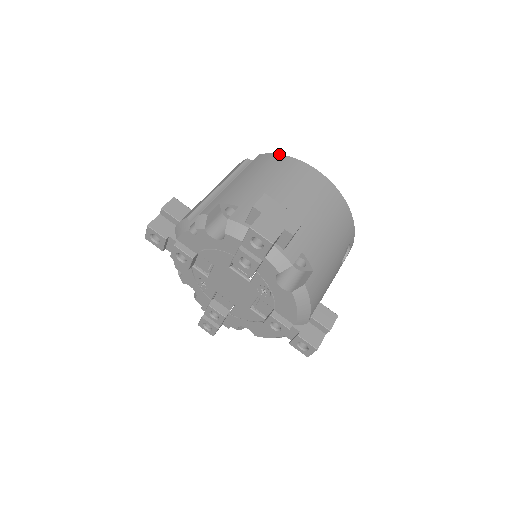
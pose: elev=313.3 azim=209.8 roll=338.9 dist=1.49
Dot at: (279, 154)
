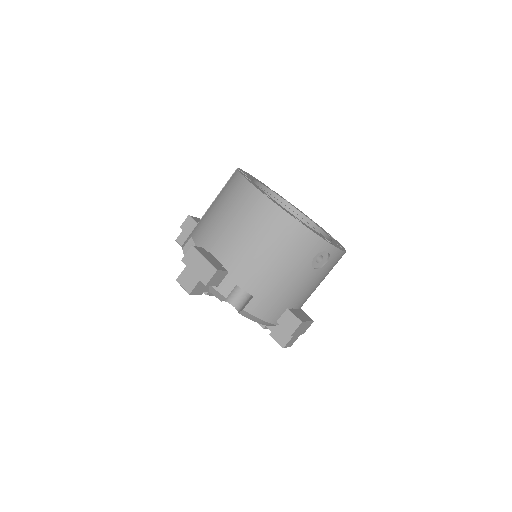
Dot at: (241, 175)
